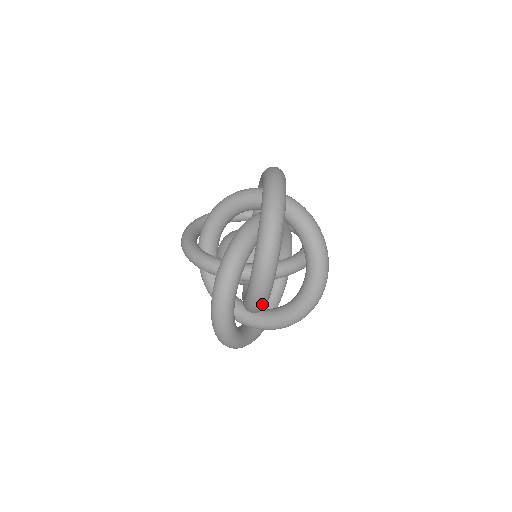
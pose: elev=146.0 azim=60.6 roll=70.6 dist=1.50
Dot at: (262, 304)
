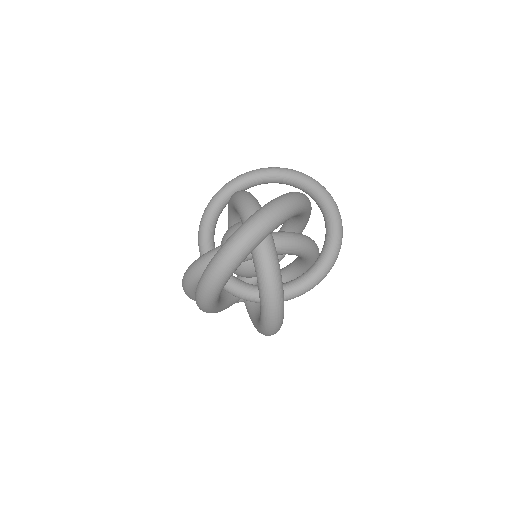
Dot at: occluded
